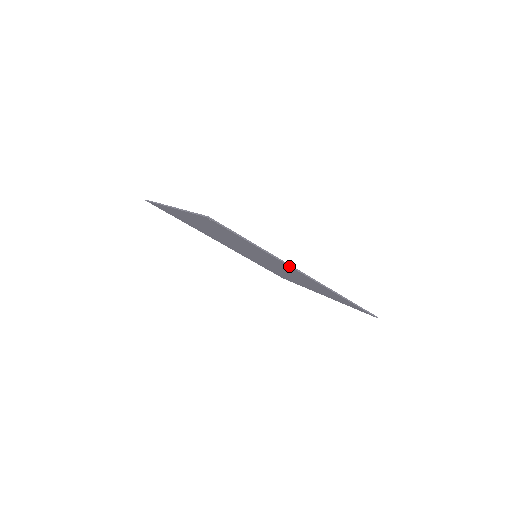
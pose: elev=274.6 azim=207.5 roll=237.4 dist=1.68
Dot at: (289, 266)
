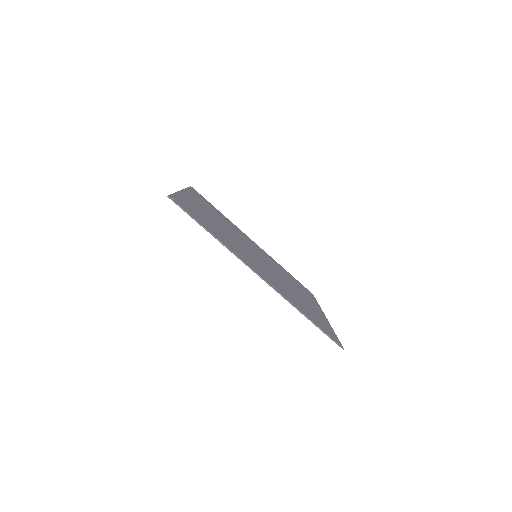
Dot at: (245, 263)
